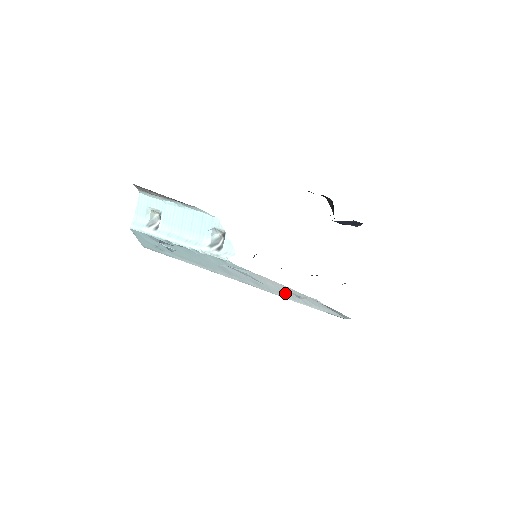
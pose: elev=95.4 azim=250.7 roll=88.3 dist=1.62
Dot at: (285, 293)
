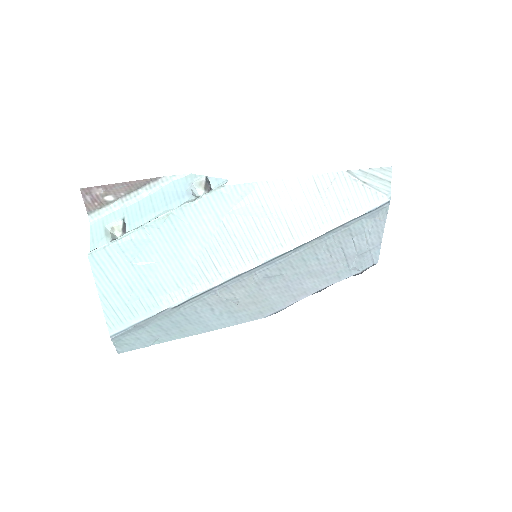
Dot at: (310, 215)
